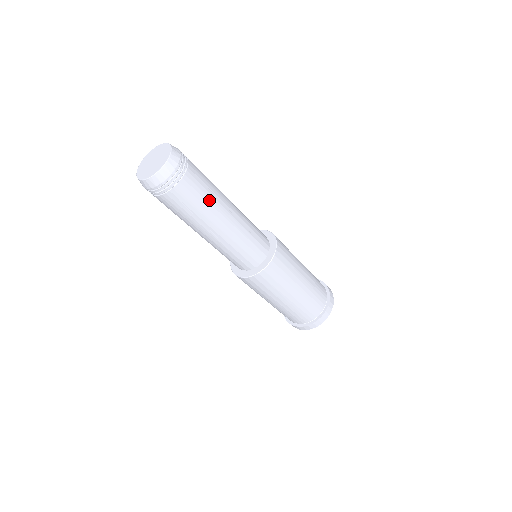
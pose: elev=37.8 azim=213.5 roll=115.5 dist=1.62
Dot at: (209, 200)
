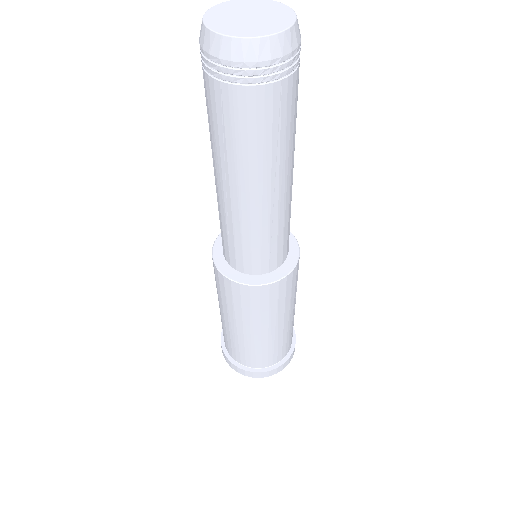
Dot at: (261, 152)
